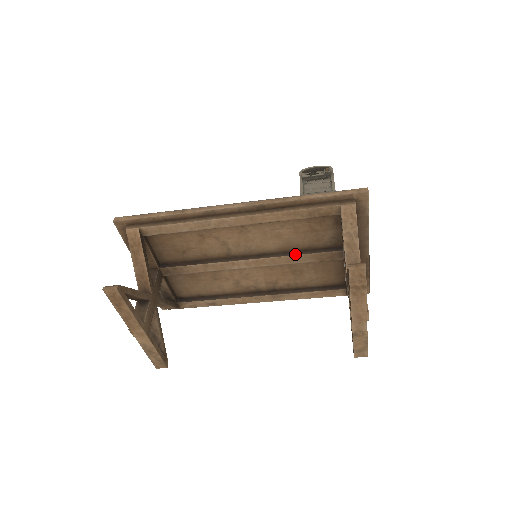
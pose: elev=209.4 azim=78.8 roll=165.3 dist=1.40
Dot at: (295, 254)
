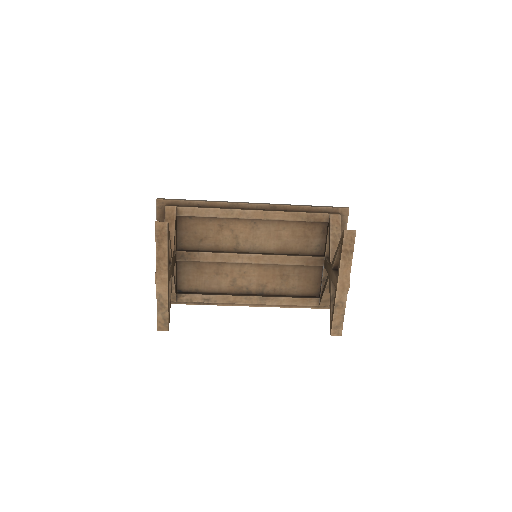
Dot at: (288, 255)
